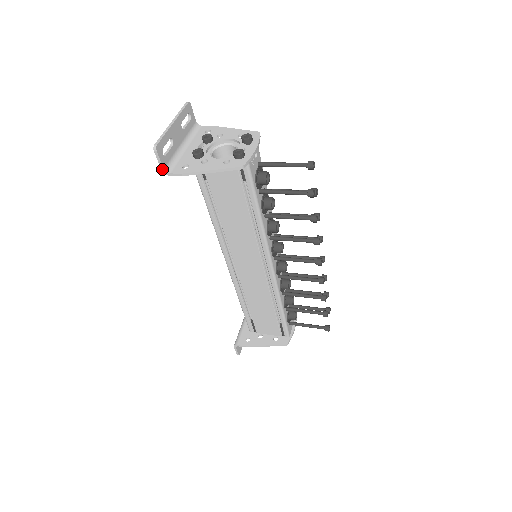
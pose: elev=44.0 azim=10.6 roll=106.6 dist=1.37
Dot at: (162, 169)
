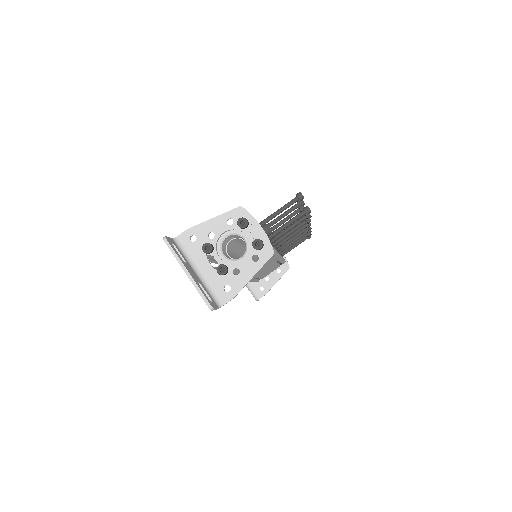
Dot at: occluded
